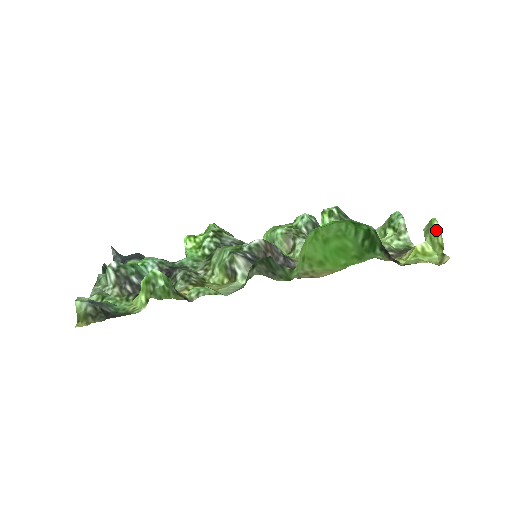
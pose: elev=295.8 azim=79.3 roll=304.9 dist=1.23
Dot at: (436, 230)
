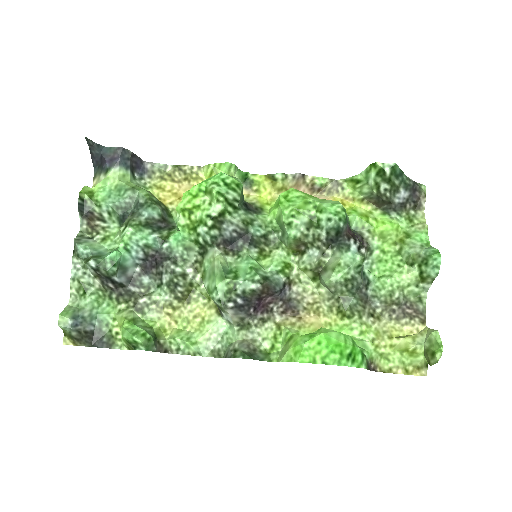
Dot at: (435, 357)
